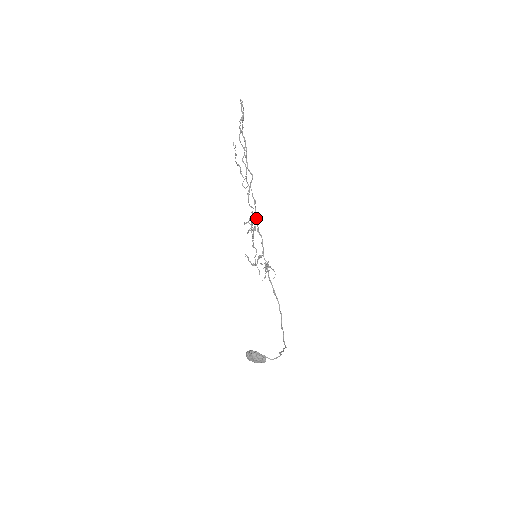
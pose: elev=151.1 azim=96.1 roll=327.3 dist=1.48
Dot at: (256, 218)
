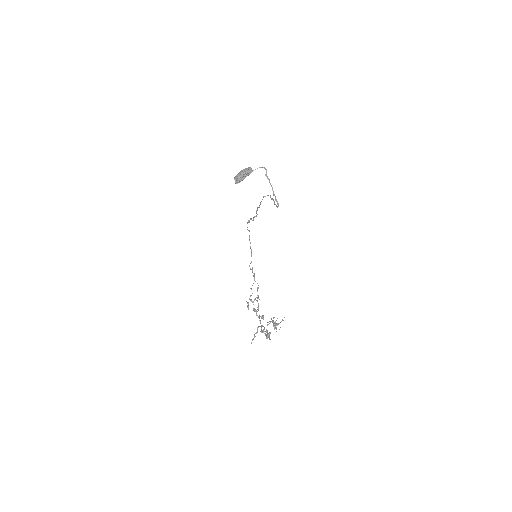
Dot at: (253, 218)
